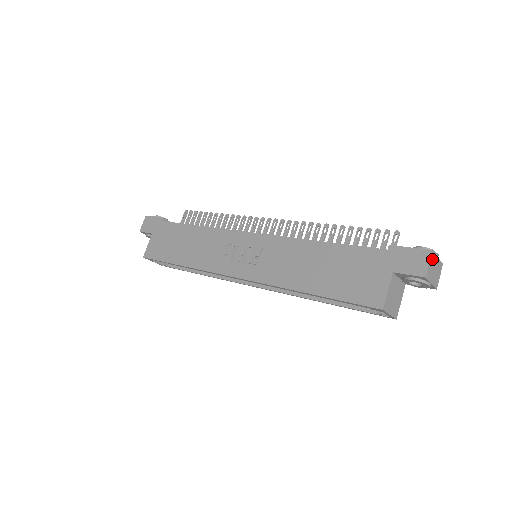
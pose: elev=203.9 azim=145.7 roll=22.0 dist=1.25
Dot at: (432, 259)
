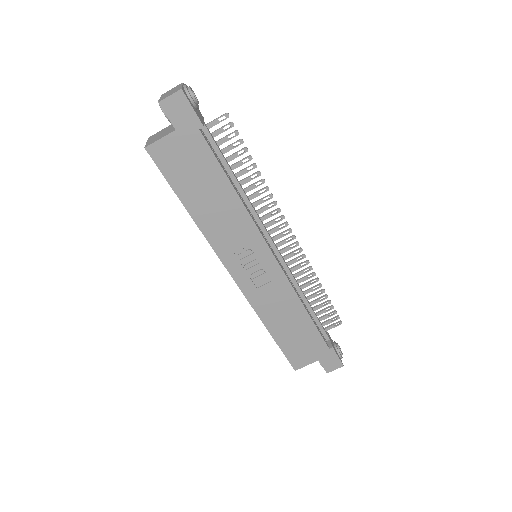
Dot at: (338, 365)
